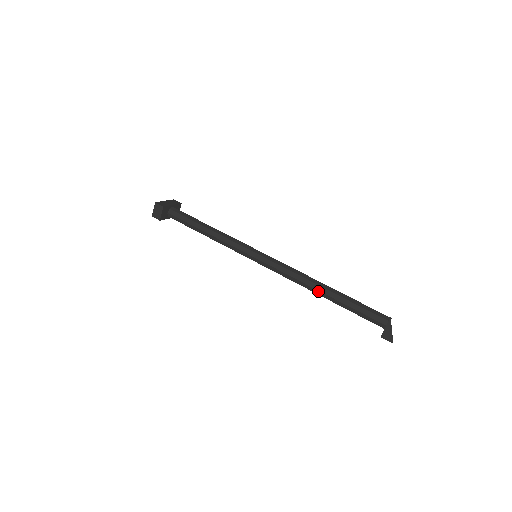
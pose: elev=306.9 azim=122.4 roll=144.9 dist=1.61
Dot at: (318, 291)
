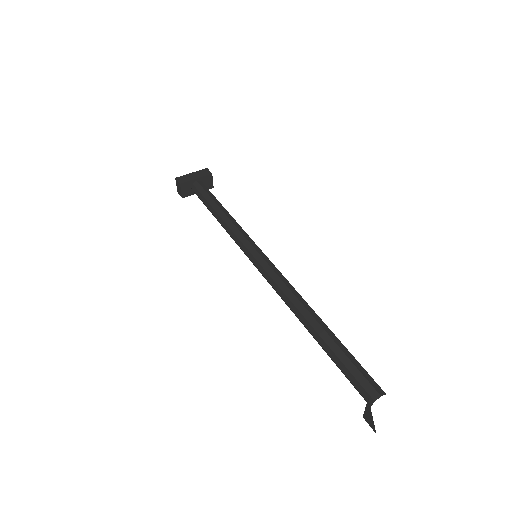
Dot at: (302, 323)
